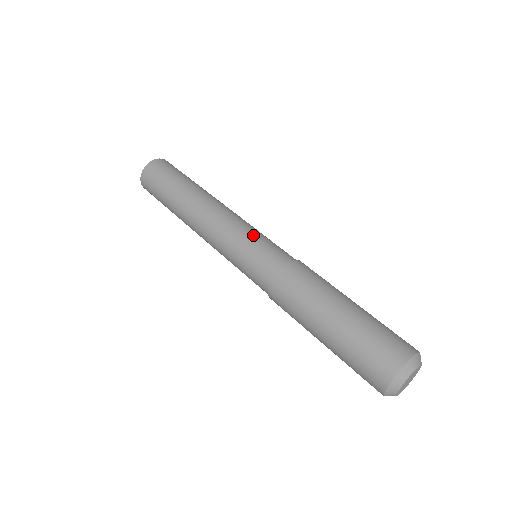
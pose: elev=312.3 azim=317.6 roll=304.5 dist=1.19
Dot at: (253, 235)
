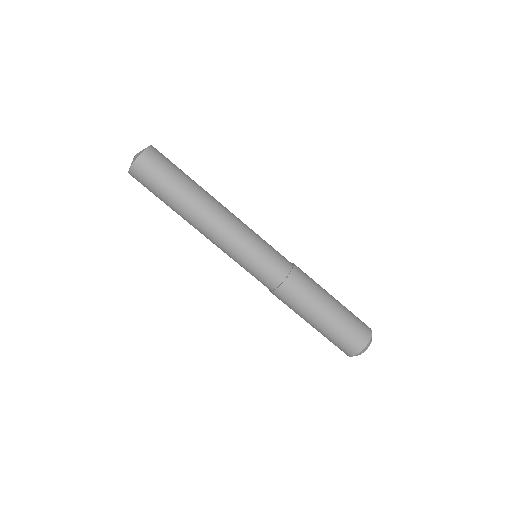
Dot at: (259, 245)
